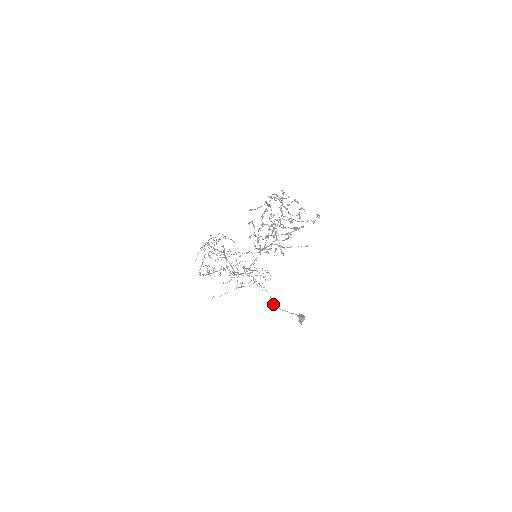
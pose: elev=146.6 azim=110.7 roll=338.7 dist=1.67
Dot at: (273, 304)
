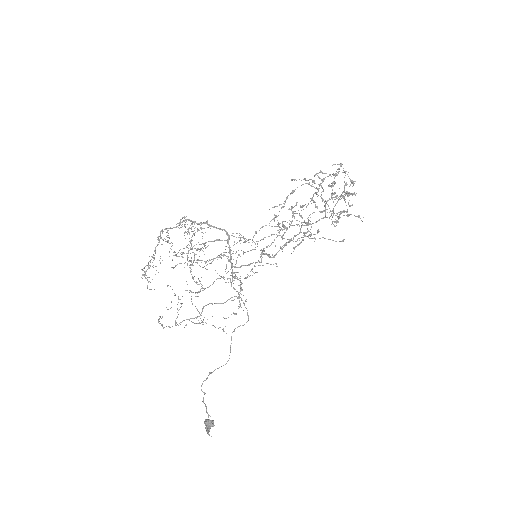
Dot at: occluded
